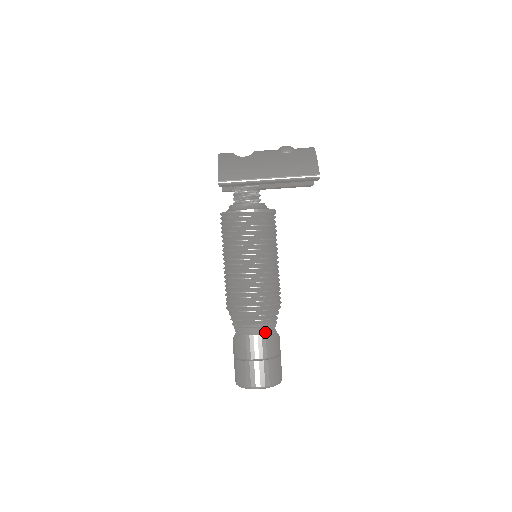
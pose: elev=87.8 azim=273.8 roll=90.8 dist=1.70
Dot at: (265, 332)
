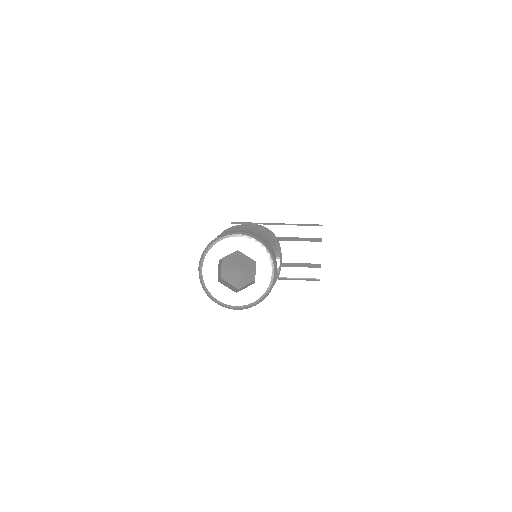
Dot at: (257, 233)
